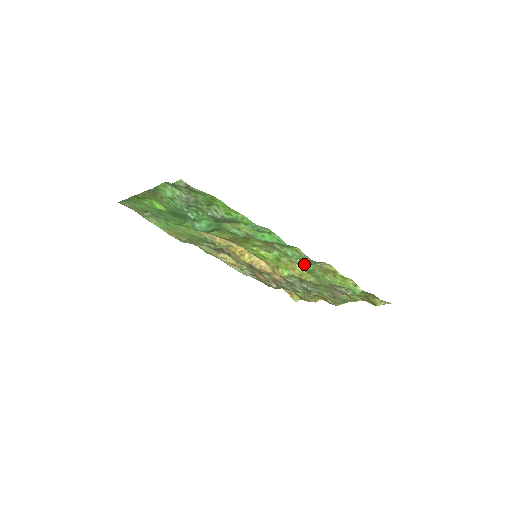
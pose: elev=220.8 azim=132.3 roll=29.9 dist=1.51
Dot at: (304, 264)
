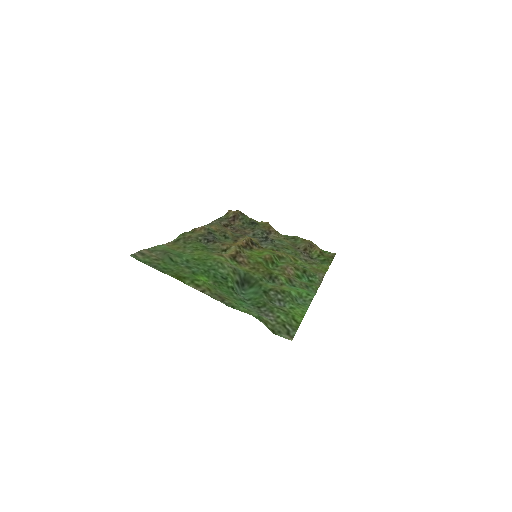
Dot at: occluded
